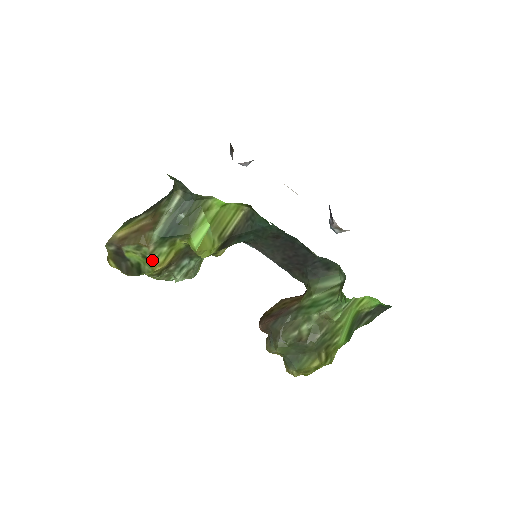
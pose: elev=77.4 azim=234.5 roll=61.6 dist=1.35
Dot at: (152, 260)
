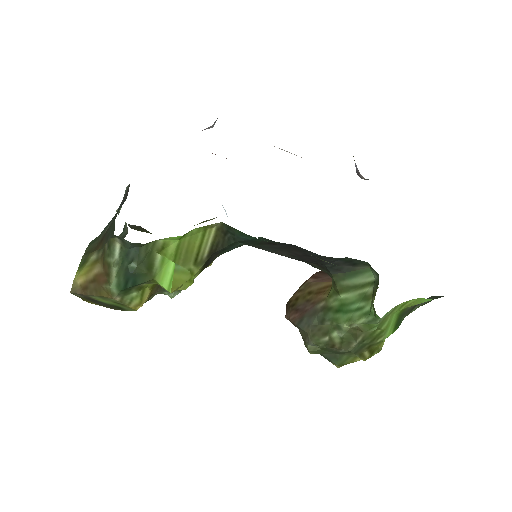
Dot at: (126, 305)
